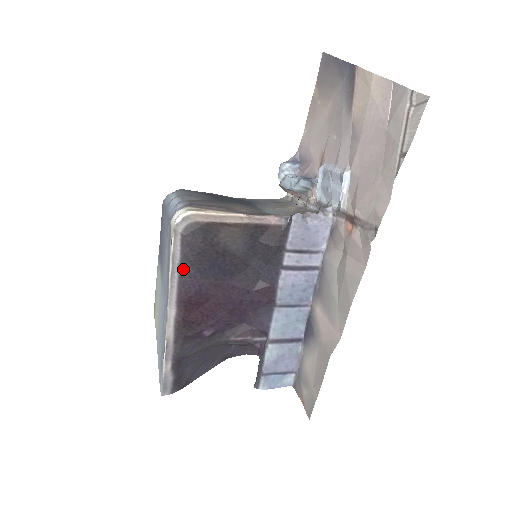
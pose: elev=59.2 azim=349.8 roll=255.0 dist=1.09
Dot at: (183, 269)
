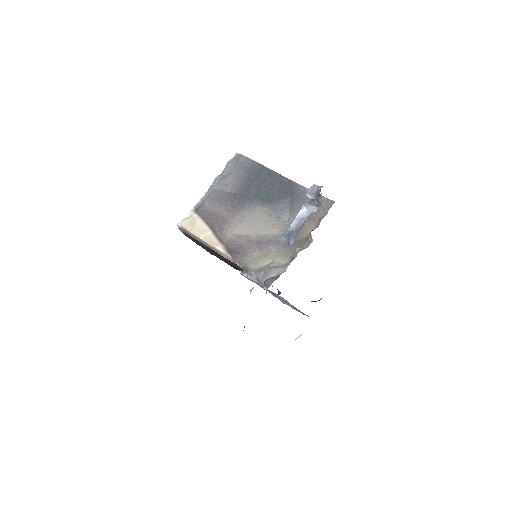
Dot at: (197, 244)
